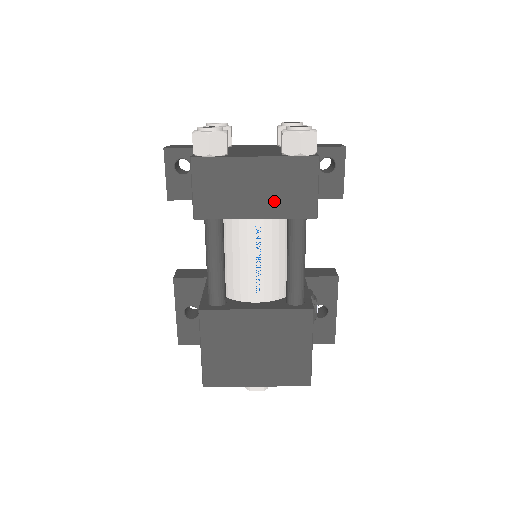
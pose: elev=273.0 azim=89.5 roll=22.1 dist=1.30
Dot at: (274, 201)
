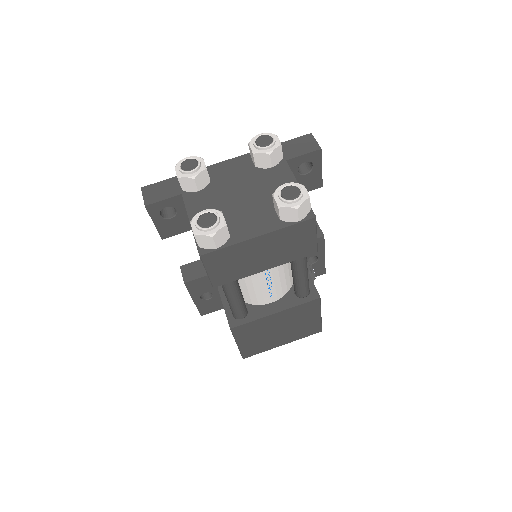
Dot at: (280, 255)
